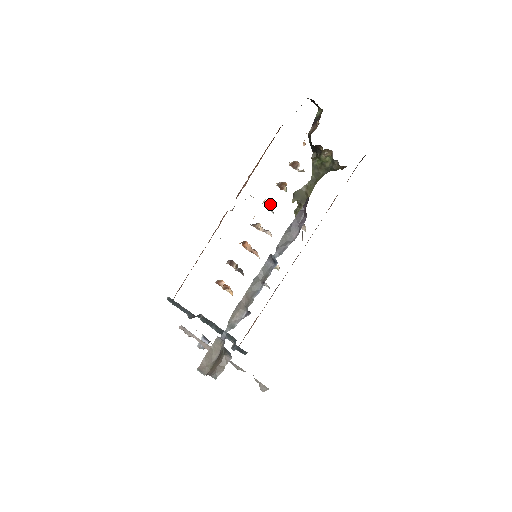
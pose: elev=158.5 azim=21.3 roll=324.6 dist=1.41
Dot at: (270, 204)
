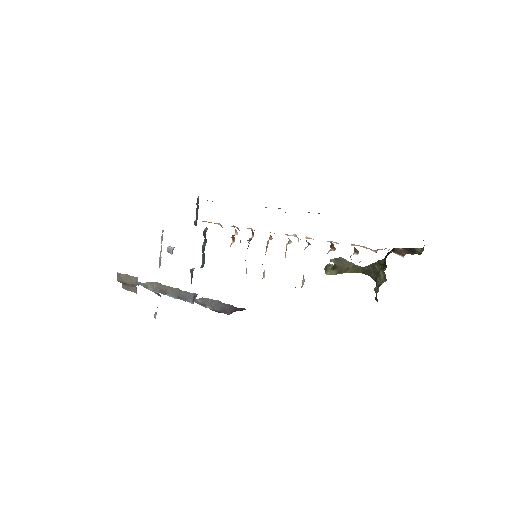
Dot at: occluded
